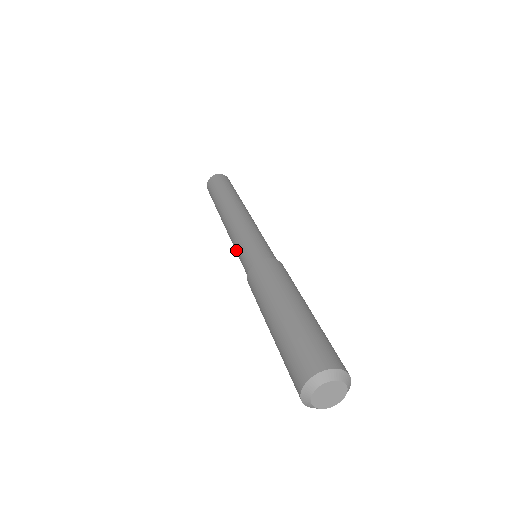
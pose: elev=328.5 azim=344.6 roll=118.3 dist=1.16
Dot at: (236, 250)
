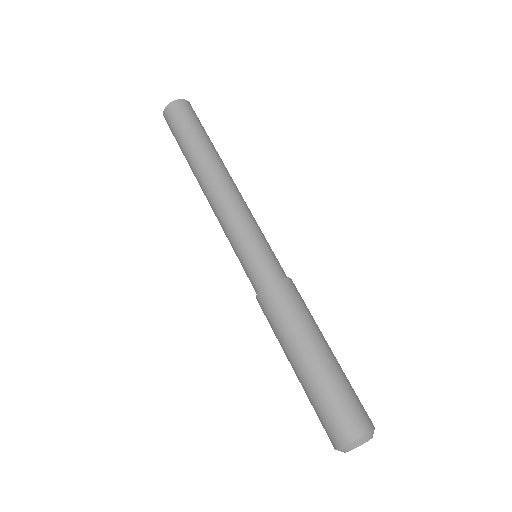
Dot at: occluded
